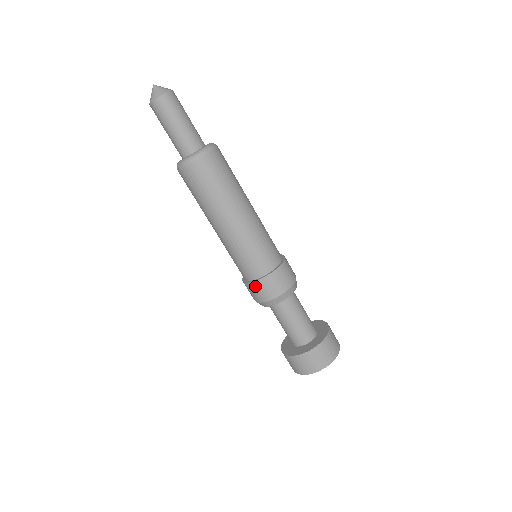
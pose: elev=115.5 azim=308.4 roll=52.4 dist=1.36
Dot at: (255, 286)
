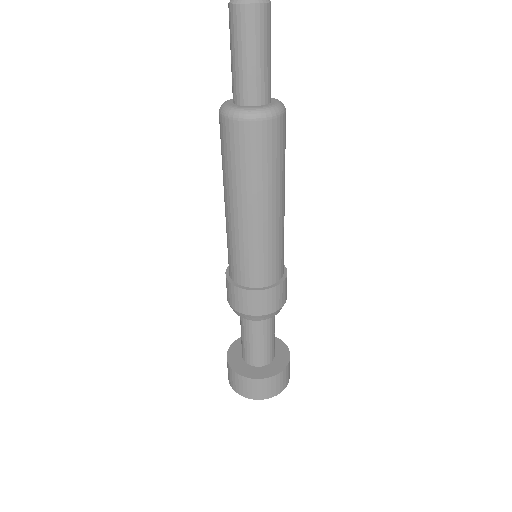
Dot at: (231, 288)
